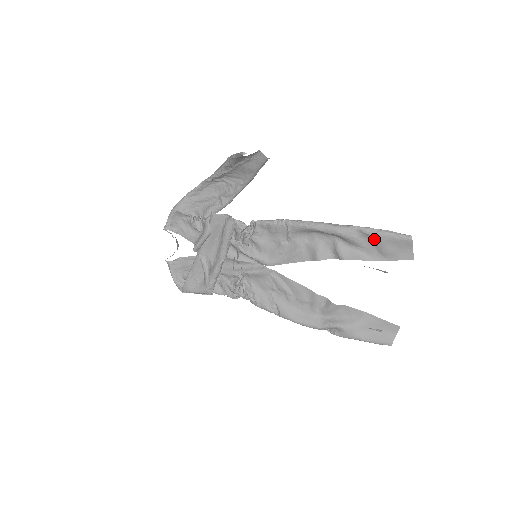
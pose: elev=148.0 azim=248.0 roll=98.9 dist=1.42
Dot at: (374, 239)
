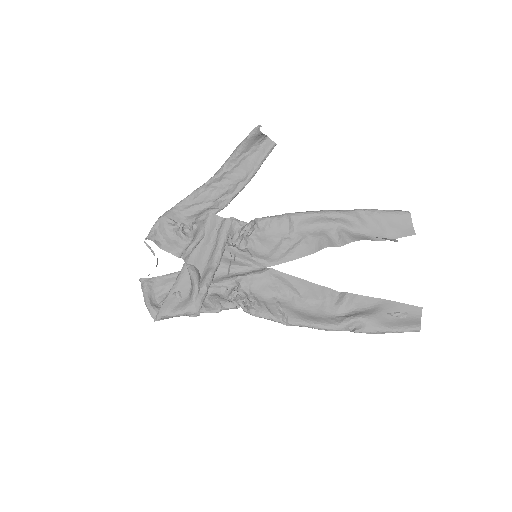
Dot at: (376, 218)
